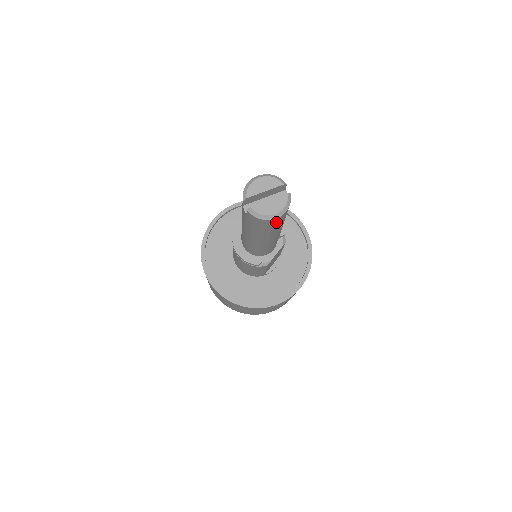
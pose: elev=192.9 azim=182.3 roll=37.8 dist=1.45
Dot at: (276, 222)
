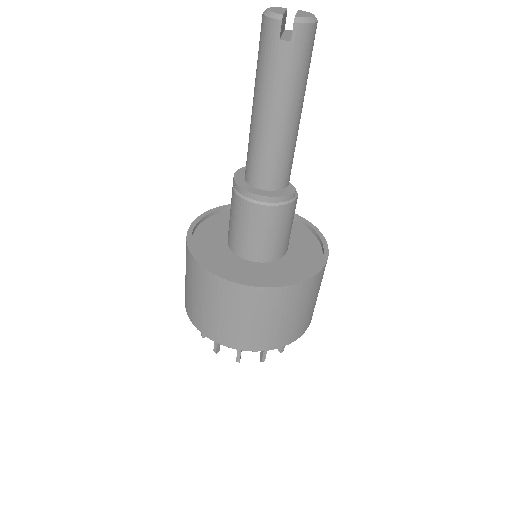
Dot at: (314, 39)
